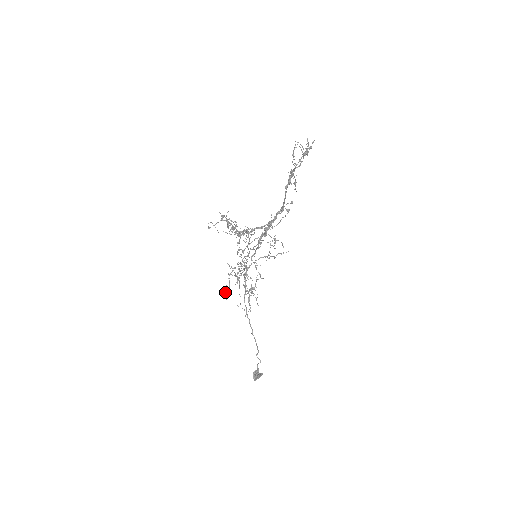
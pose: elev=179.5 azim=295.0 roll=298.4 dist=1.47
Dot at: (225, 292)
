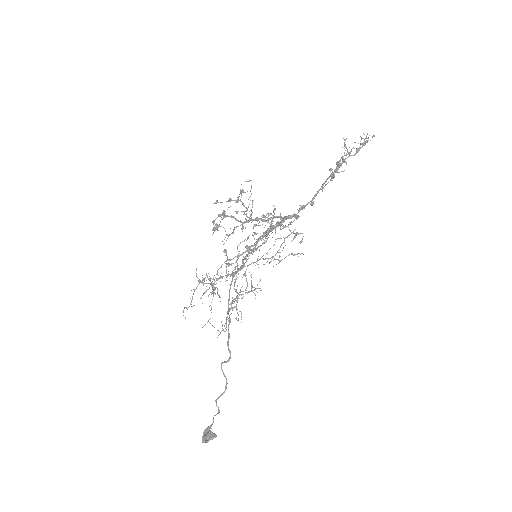
Dot at: occluded
